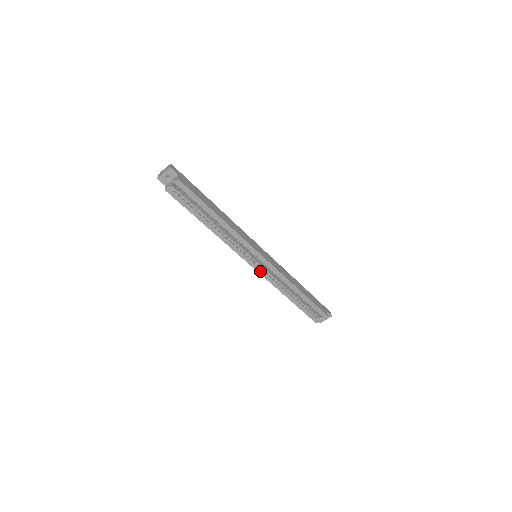
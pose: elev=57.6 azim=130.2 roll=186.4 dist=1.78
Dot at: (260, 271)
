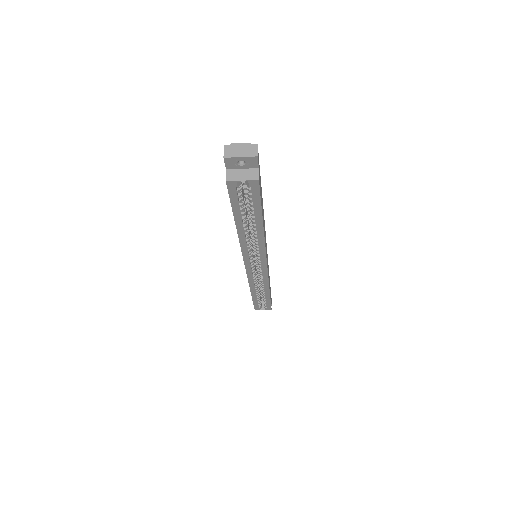
Dot at: (249, 272)
